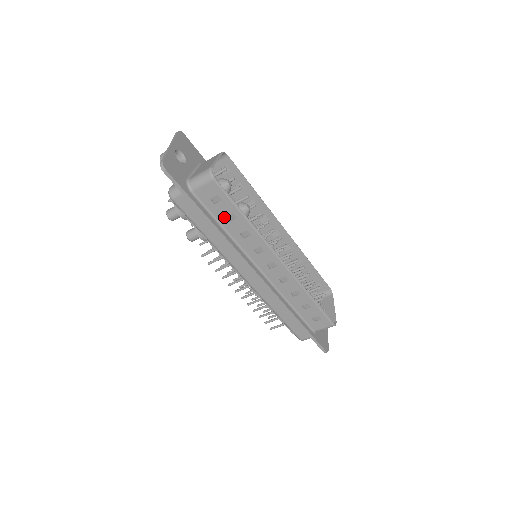
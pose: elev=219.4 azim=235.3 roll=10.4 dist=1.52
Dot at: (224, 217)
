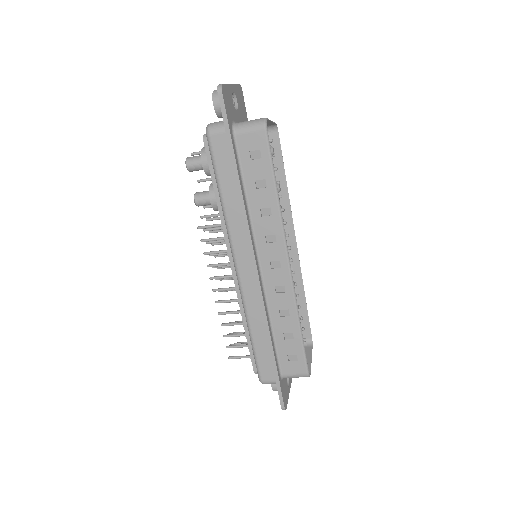
Dot at: (253, 181)
